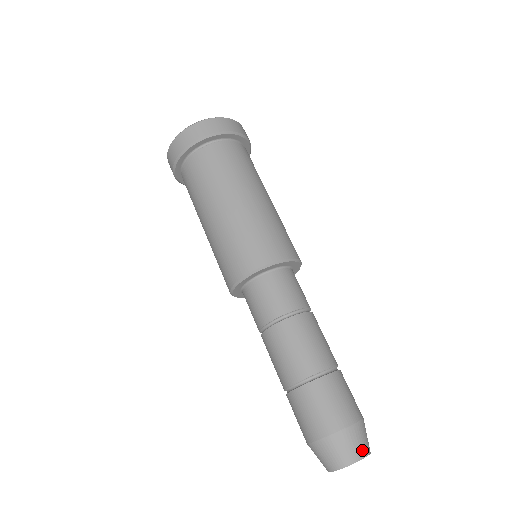
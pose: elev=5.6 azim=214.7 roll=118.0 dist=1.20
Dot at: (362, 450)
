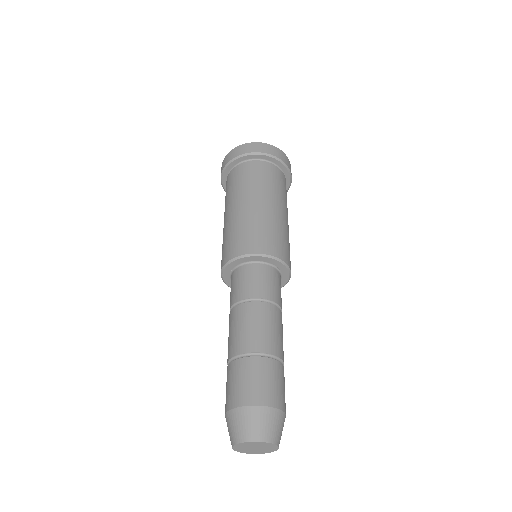
Dot at: (251, 433)
